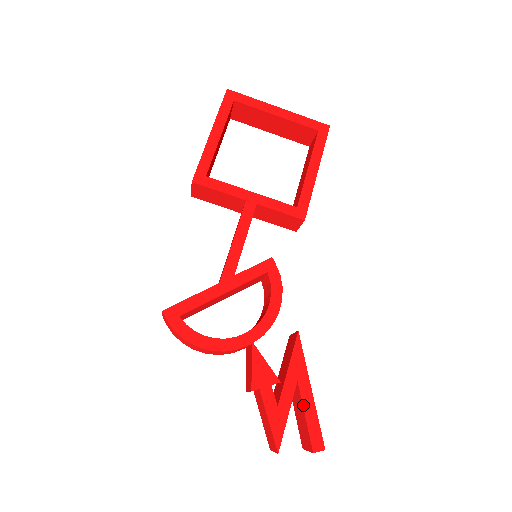
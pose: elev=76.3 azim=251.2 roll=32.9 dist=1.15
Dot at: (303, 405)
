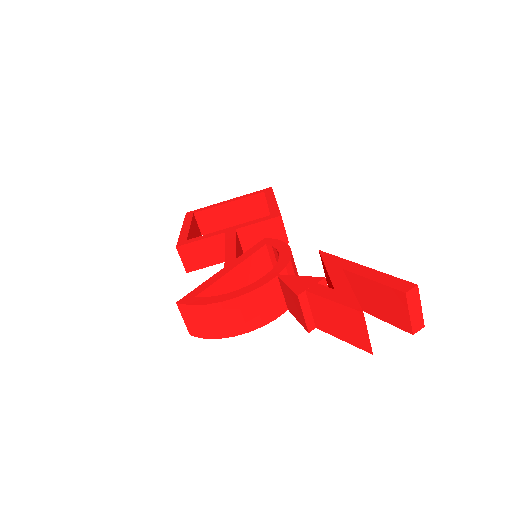
Dot at: (362, 276)
